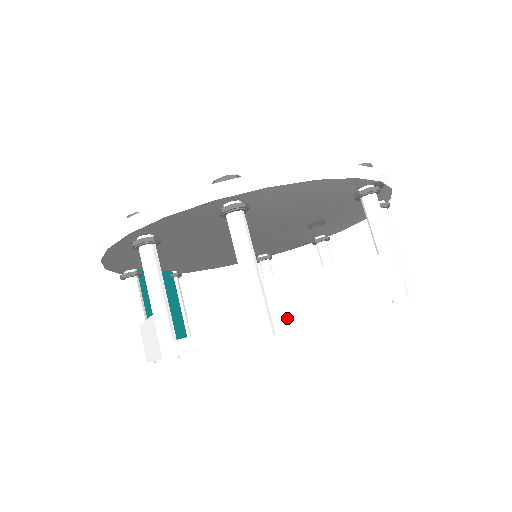
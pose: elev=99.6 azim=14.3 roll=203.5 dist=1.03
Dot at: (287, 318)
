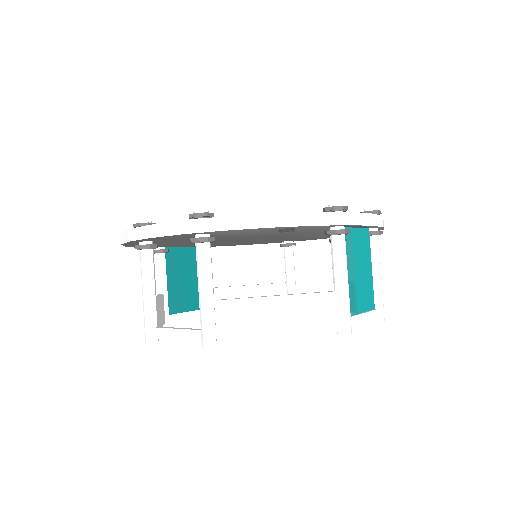
Dot at: (230, 334)
